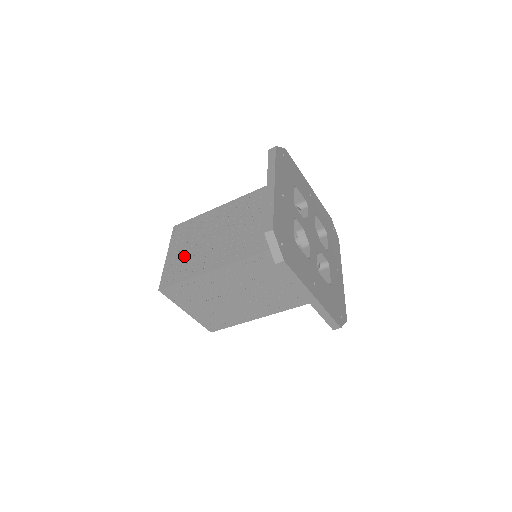
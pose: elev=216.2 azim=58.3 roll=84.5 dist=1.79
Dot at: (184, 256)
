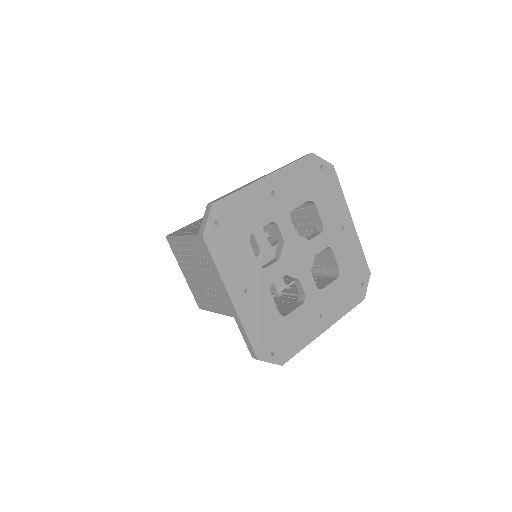
Dot at: occluded
